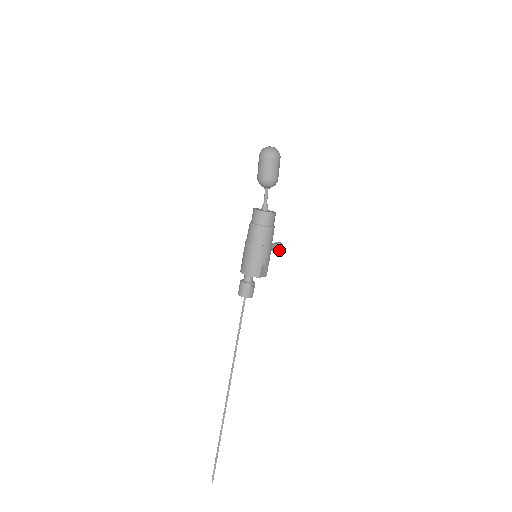
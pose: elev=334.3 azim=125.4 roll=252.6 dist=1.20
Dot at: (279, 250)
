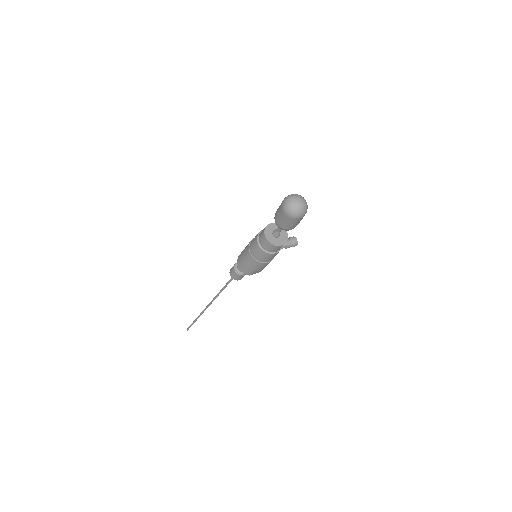
Dot at: occluded
